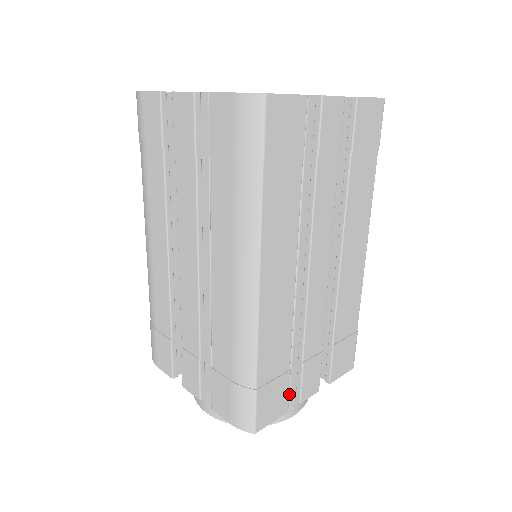
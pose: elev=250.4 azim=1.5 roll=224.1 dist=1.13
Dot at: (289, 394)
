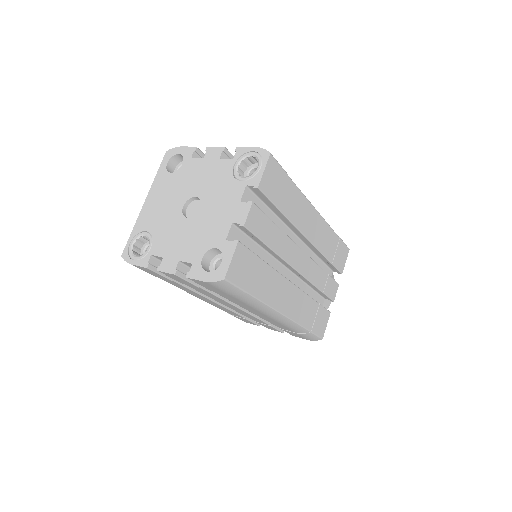
Dot at: occluded
